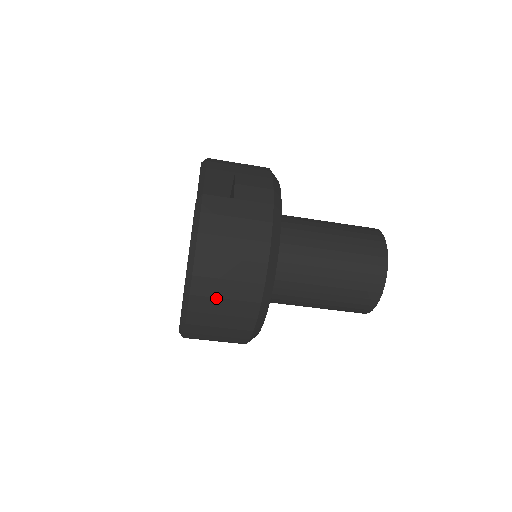
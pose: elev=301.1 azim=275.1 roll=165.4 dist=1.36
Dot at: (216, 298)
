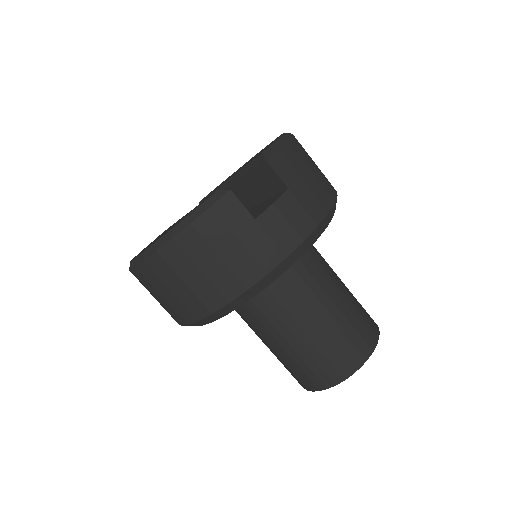
Dot at: (164, 283)
